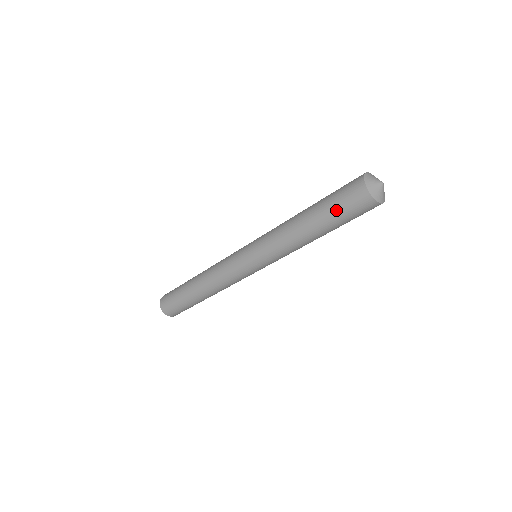
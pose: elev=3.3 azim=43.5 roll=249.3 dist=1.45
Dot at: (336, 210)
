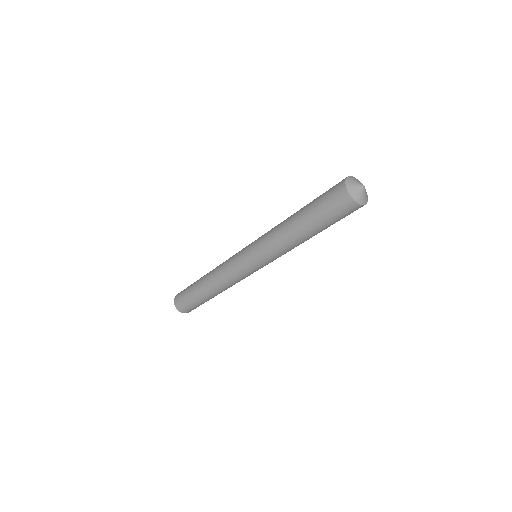
Dot at: (325, 216)
